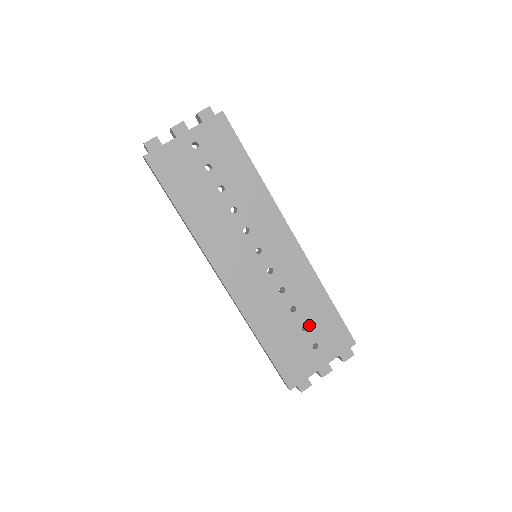
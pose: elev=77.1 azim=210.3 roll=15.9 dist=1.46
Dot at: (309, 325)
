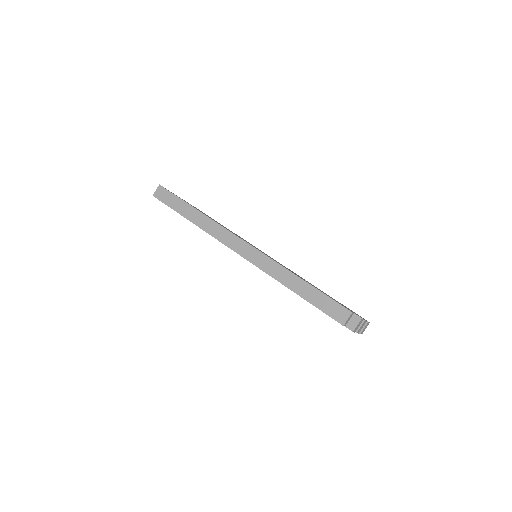
Dot at: occluded
